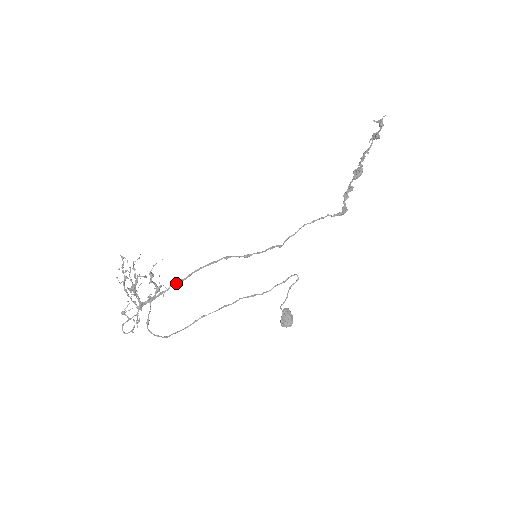
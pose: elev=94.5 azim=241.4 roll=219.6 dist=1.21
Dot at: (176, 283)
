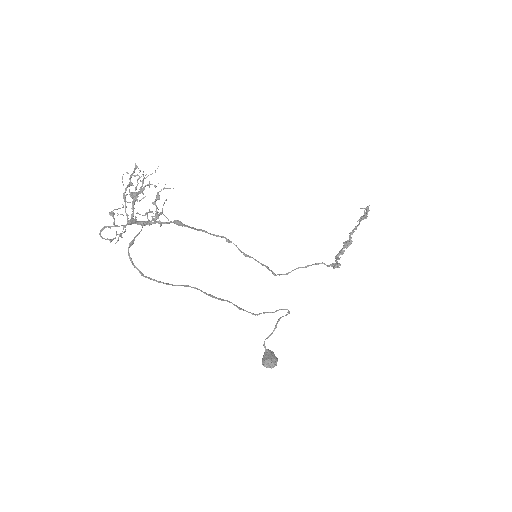
Dot at: (177, 222)
